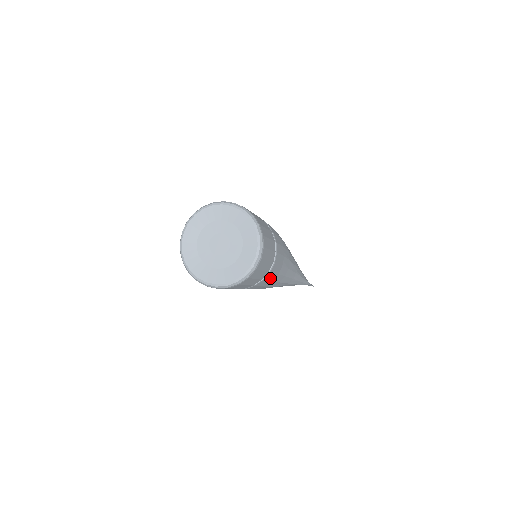
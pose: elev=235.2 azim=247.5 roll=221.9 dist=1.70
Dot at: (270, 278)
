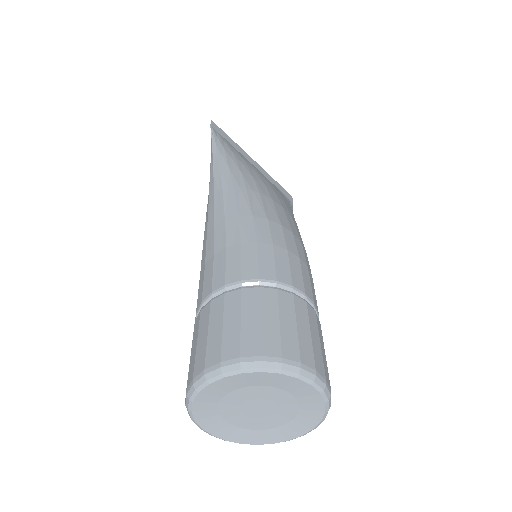
Dot at: occluded
